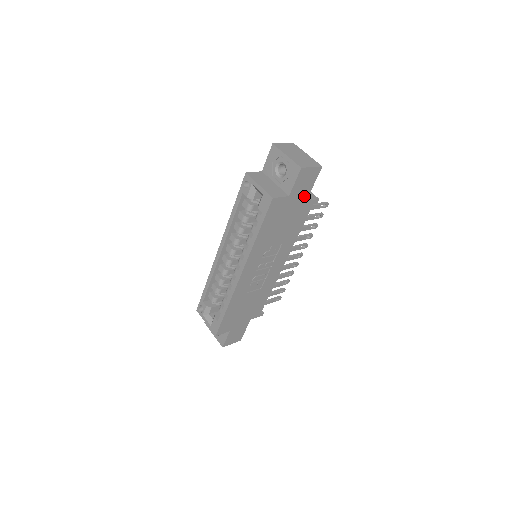
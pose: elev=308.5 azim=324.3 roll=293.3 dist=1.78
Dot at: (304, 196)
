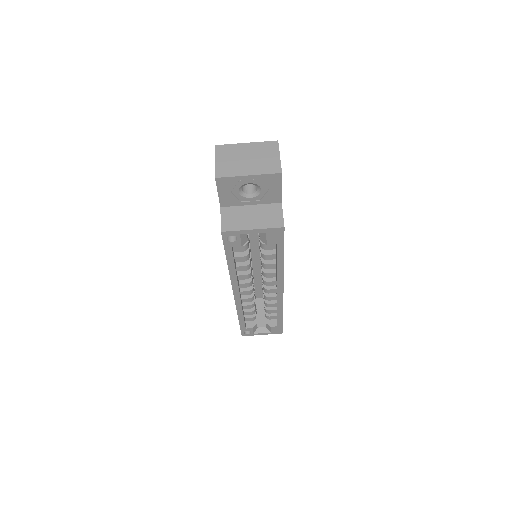
Dot at: occluded
